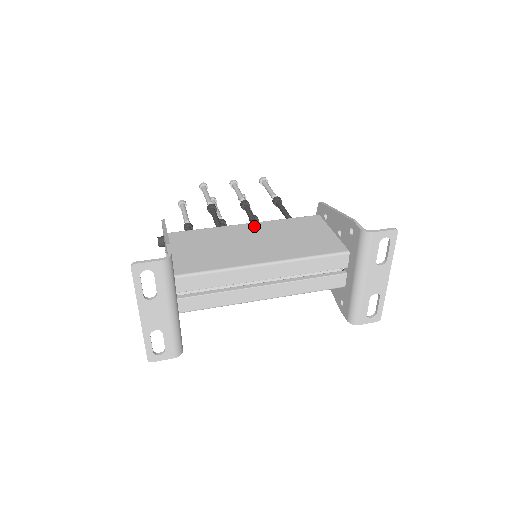
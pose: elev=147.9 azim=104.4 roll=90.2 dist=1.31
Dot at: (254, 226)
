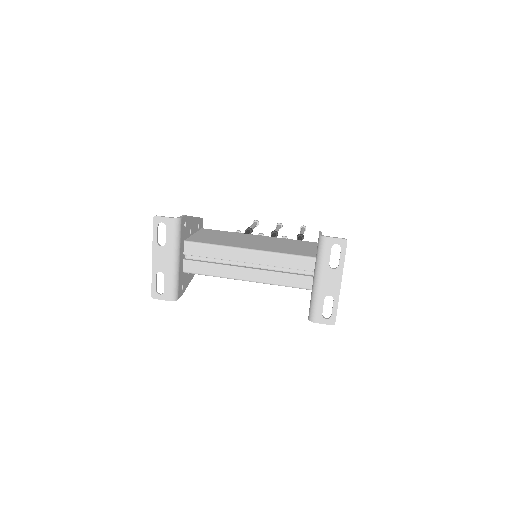
Dot at: (263, 237)
